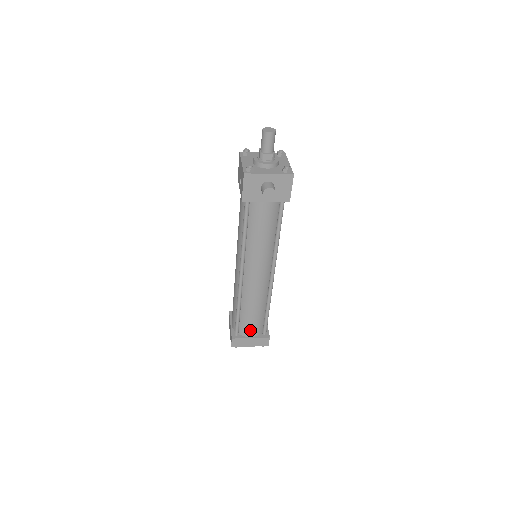
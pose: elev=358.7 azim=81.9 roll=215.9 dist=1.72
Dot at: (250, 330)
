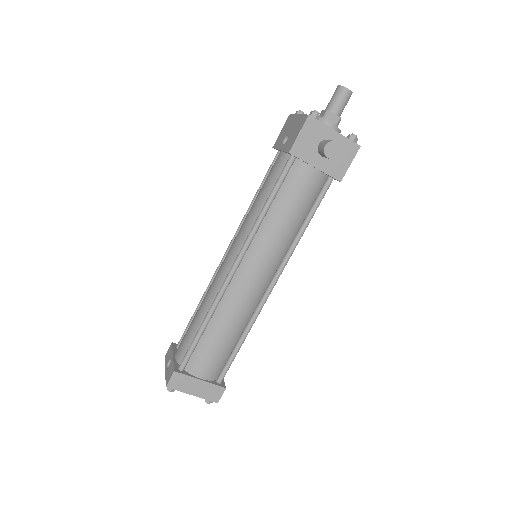
Dot at: (205, 366)
